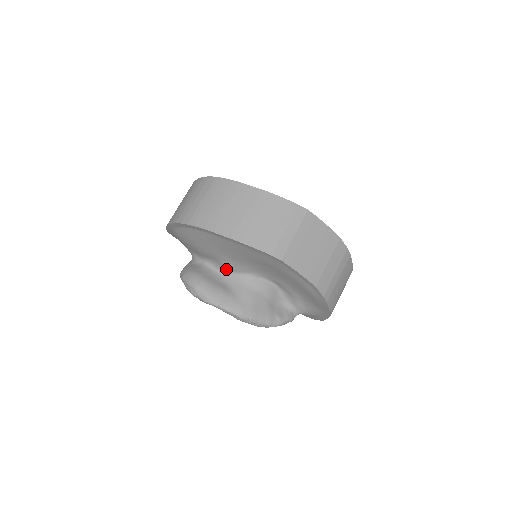
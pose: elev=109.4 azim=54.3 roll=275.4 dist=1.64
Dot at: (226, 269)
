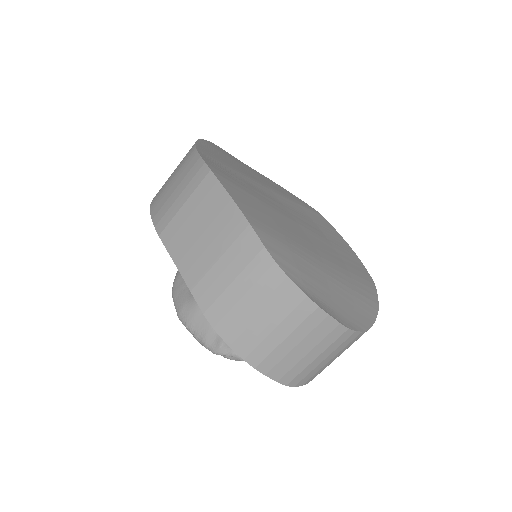
Dot at: occluded
